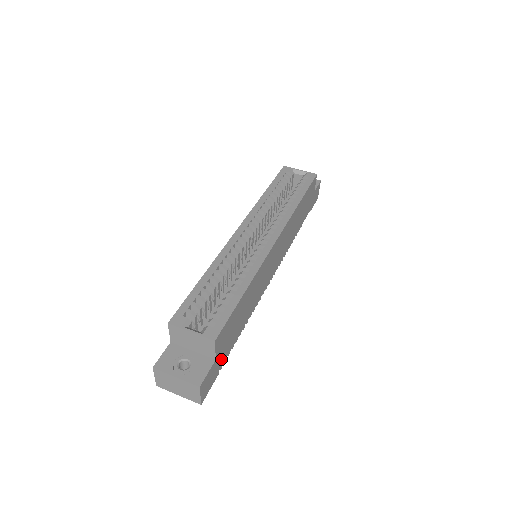
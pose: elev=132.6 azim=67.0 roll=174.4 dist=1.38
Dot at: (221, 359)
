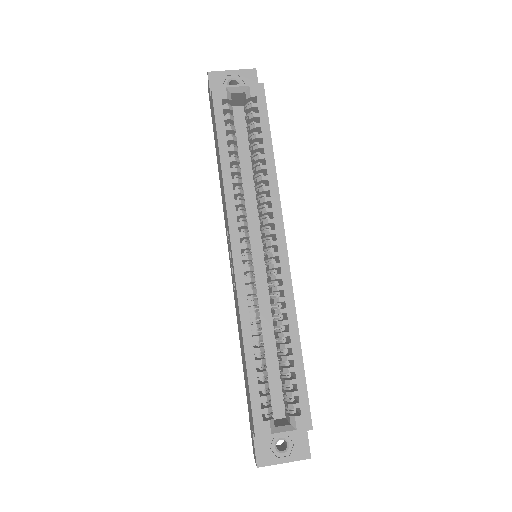
Dot at: occluded
